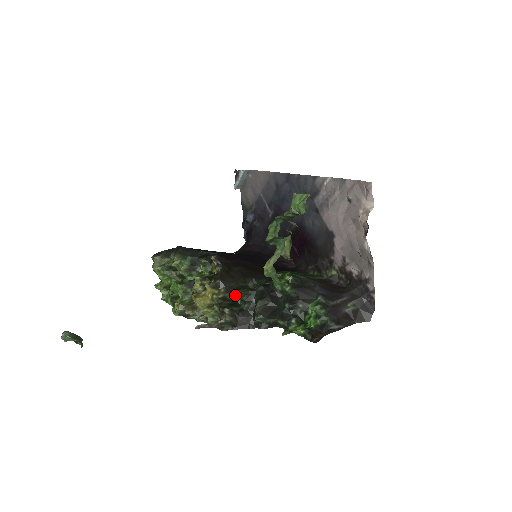
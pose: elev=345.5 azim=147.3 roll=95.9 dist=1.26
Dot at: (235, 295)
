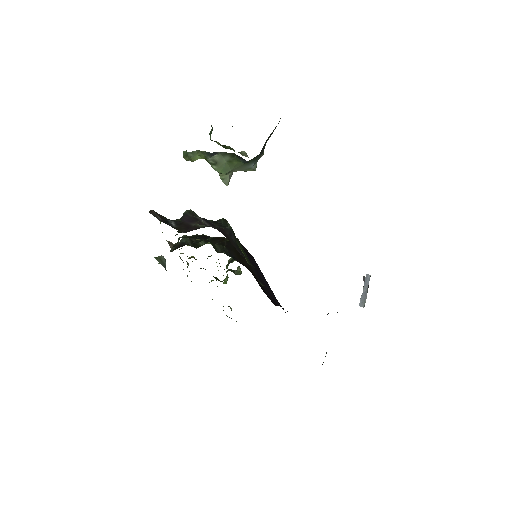
Dot at: occluded
